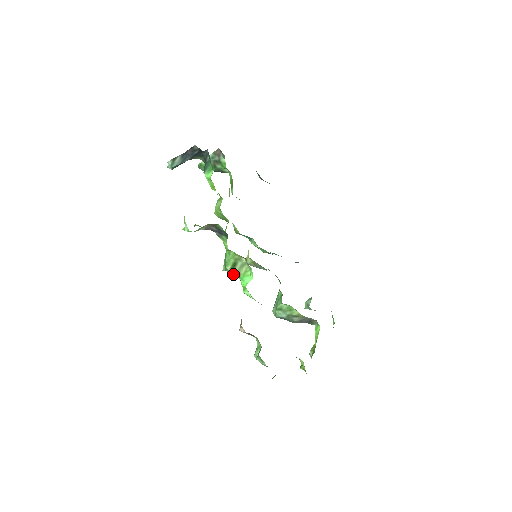
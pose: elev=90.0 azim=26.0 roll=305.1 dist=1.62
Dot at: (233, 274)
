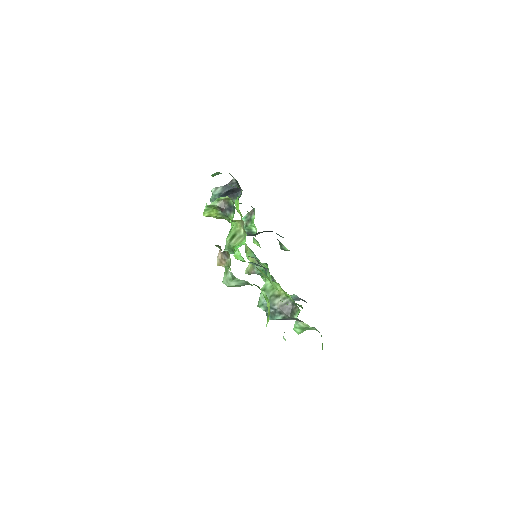
Dot at: (230, 245)
